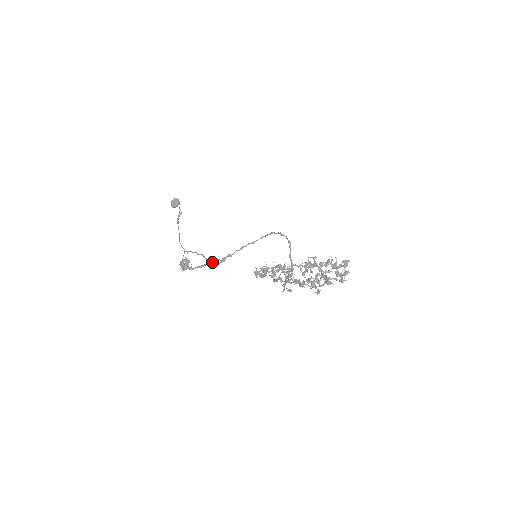
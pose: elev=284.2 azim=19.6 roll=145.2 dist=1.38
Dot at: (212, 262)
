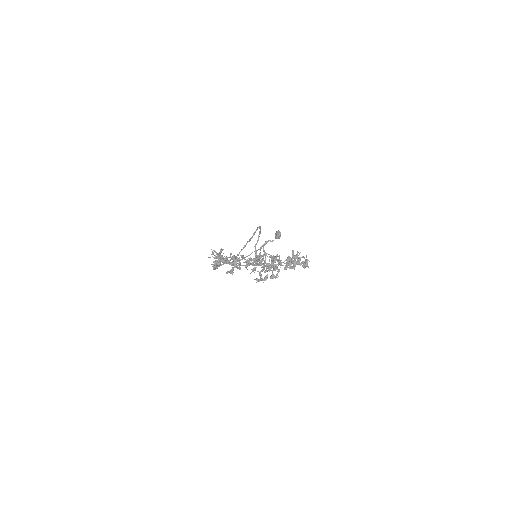
Dot at: occluded
